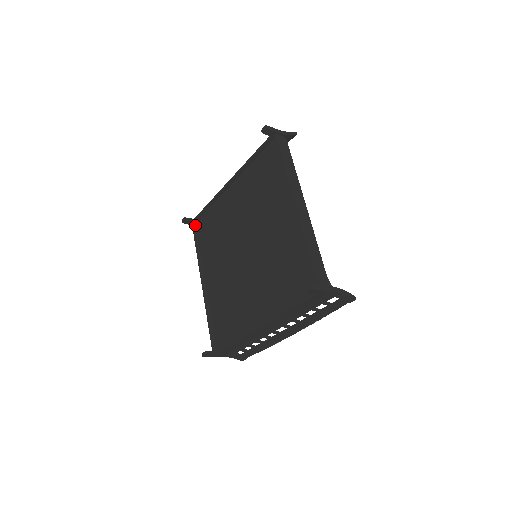
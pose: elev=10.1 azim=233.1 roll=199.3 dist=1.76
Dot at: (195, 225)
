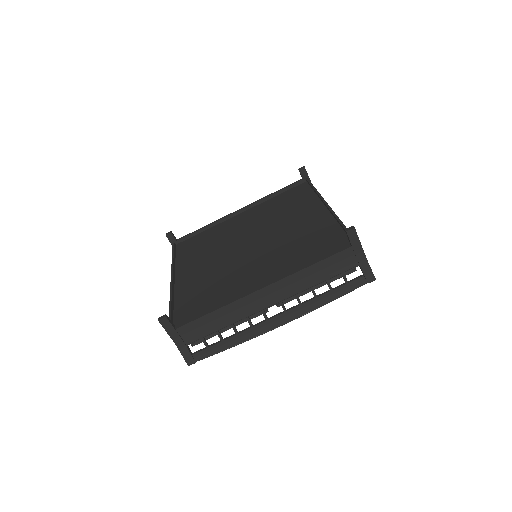
Dot at: (175, 245)
